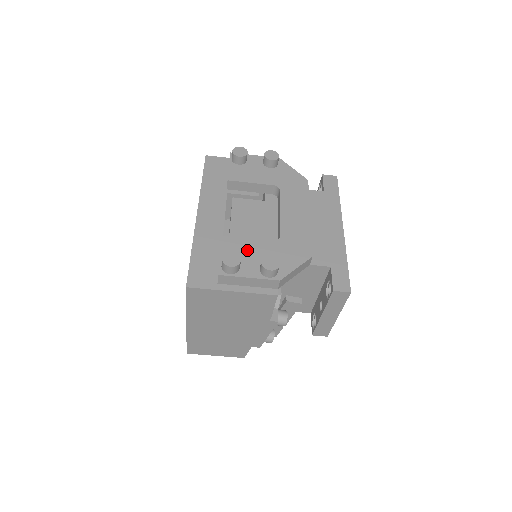
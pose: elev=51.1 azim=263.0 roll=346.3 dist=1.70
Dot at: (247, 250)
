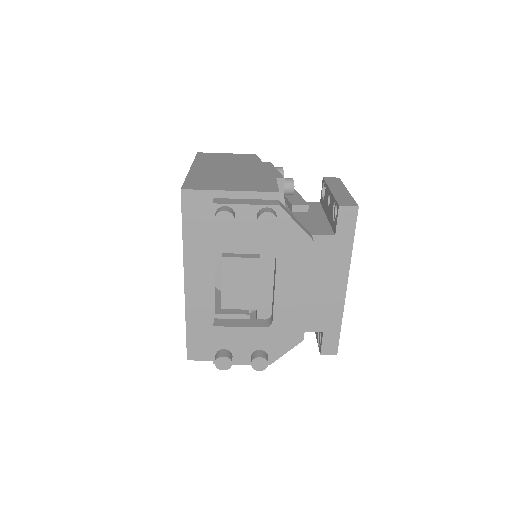
Dot at: (239, 339)
